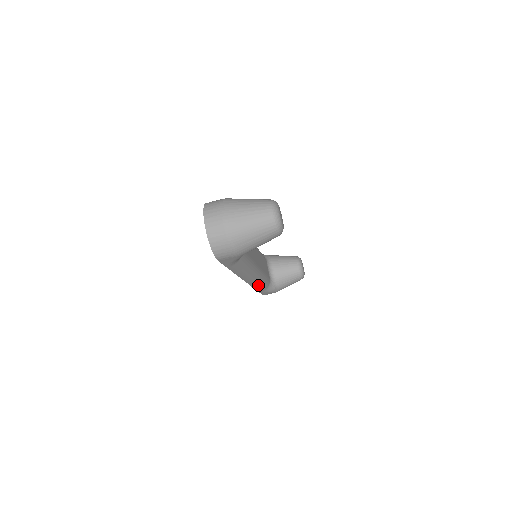
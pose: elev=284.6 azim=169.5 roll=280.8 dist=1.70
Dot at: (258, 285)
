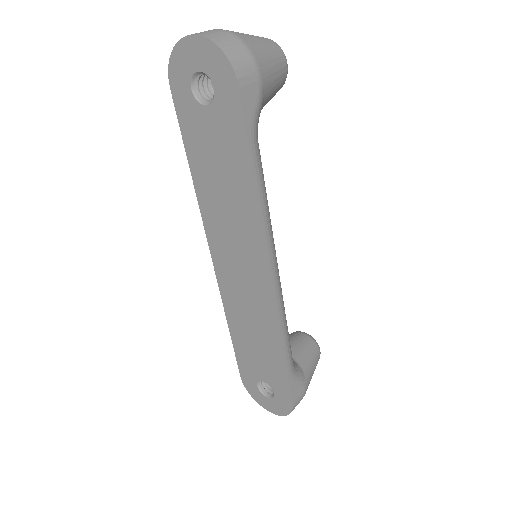
Dot at: (284, 323)
